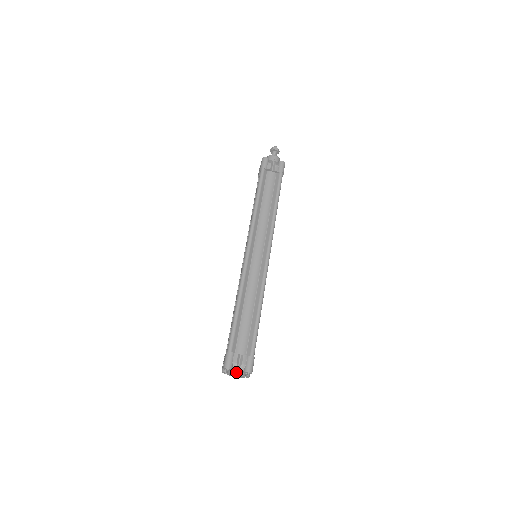
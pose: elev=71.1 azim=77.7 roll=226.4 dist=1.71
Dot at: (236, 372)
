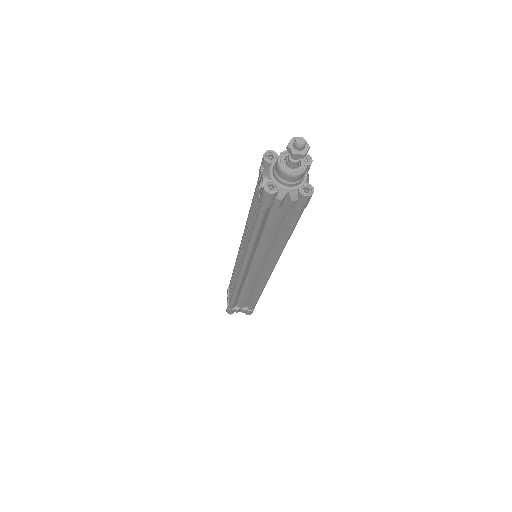
Dot at: occluded
